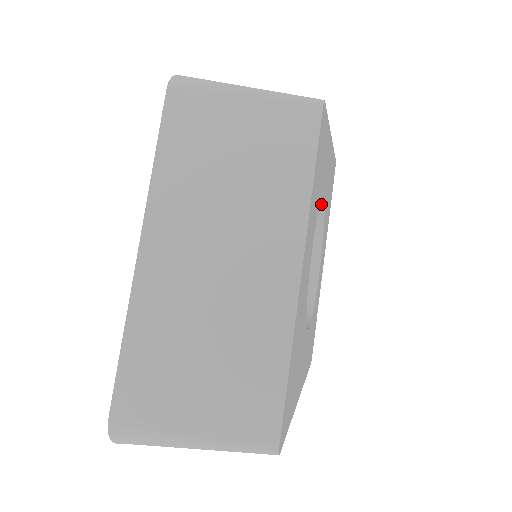
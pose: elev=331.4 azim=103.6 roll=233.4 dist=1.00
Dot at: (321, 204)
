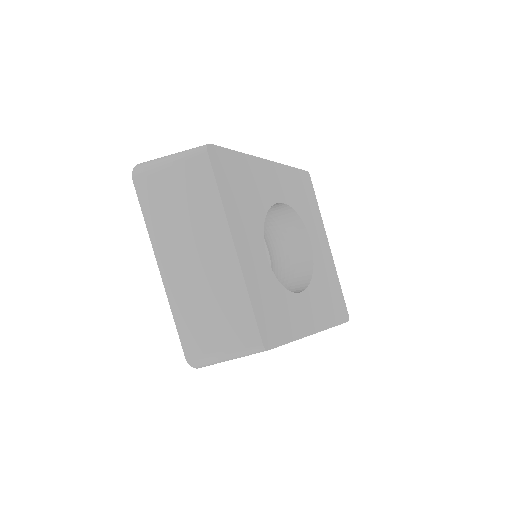
Dot at: (311, 257)
